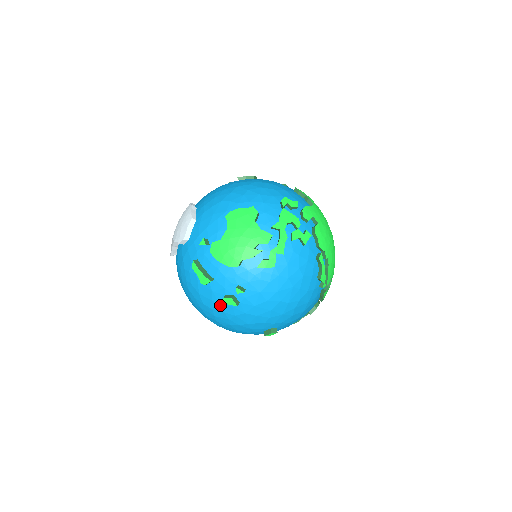
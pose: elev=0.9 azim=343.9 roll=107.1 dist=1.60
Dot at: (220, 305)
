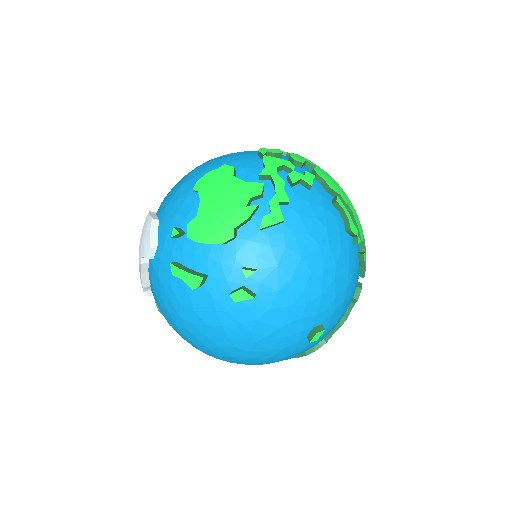
Dot at: (230, 312)
